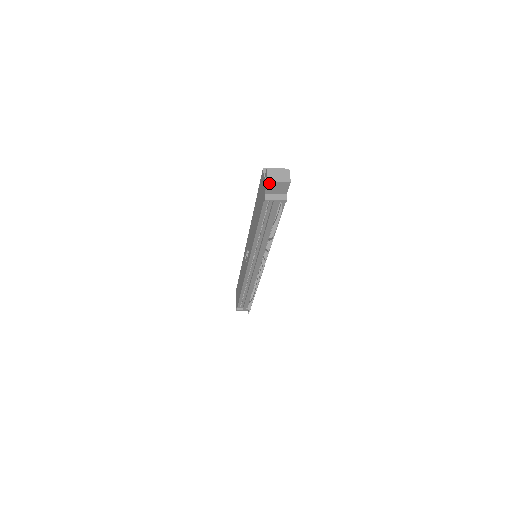
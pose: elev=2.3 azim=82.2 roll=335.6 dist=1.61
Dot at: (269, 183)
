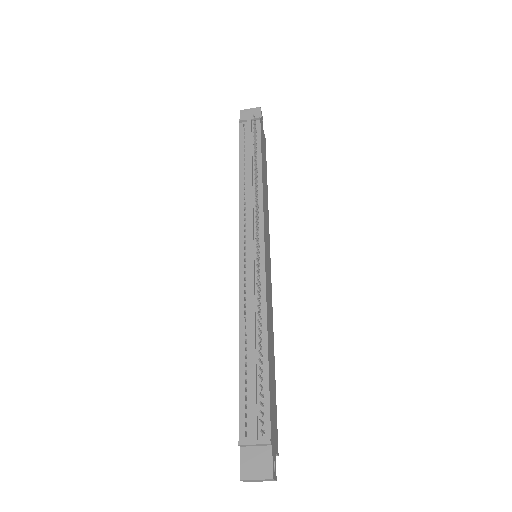
Dot at: (242, 112)
